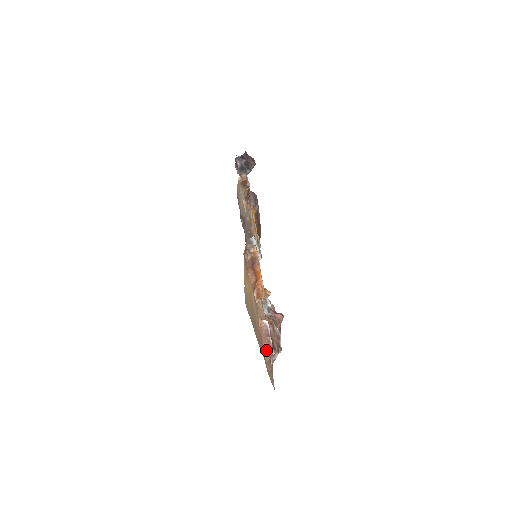
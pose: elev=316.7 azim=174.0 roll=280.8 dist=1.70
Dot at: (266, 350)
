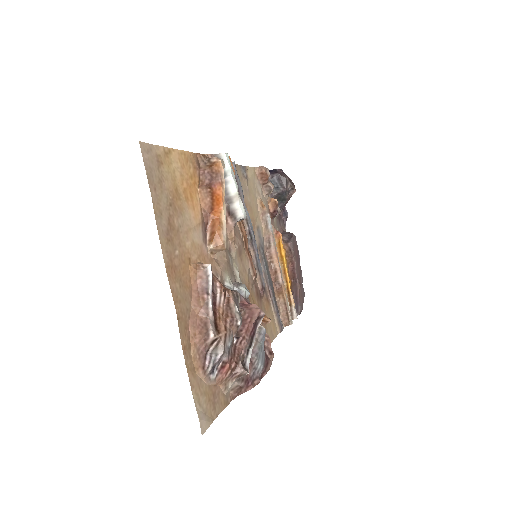
Dot at: (197, 320)
